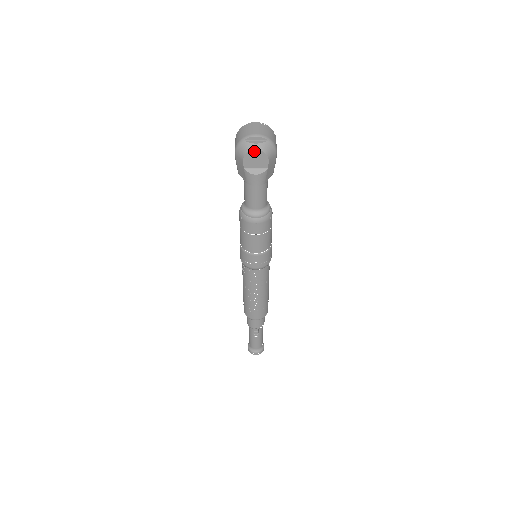
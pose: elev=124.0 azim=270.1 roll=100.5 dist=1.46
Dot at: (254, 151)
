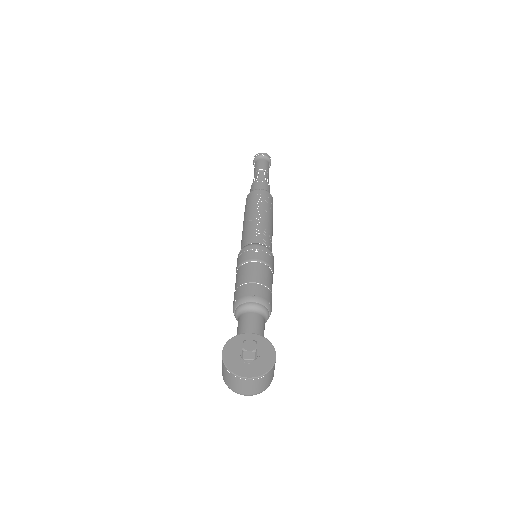
Dot at: occluded
